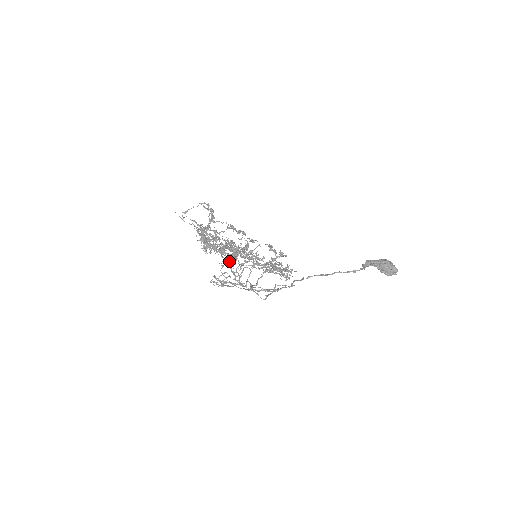
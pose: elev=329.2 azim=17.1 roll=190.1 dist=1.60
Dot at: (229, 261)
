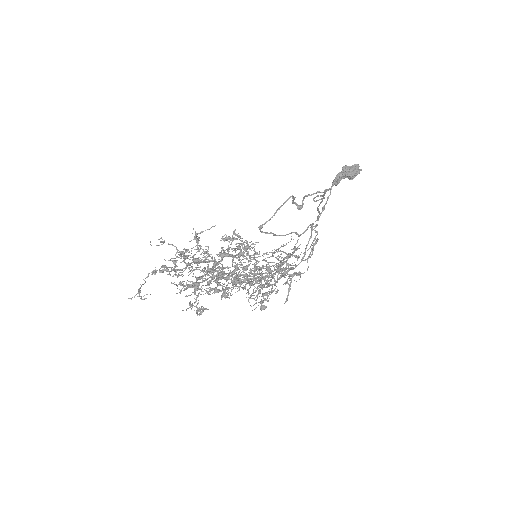
Dot at: (244, 256)
